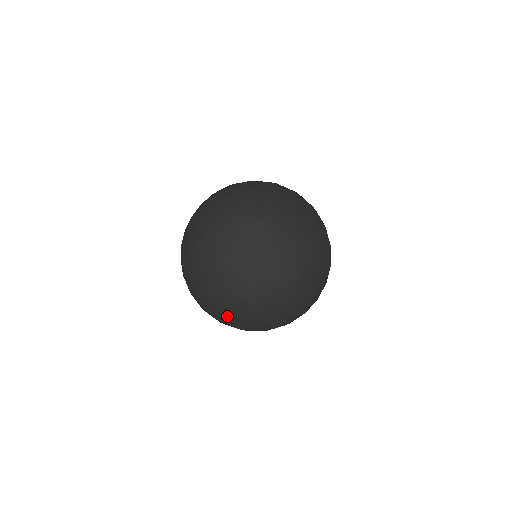
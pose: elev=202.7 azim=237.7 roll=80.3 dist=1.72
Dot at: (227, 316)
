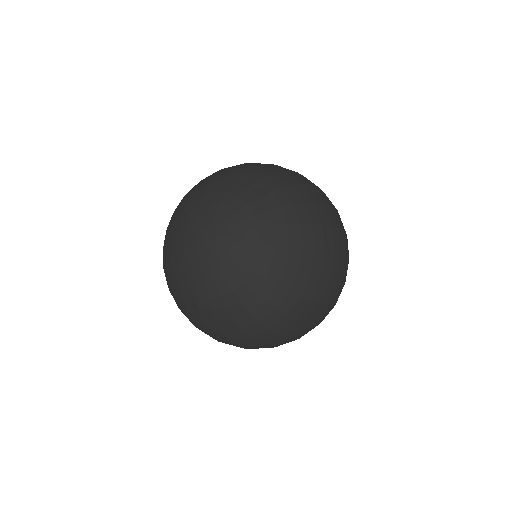
Dot at: (211, 331)
